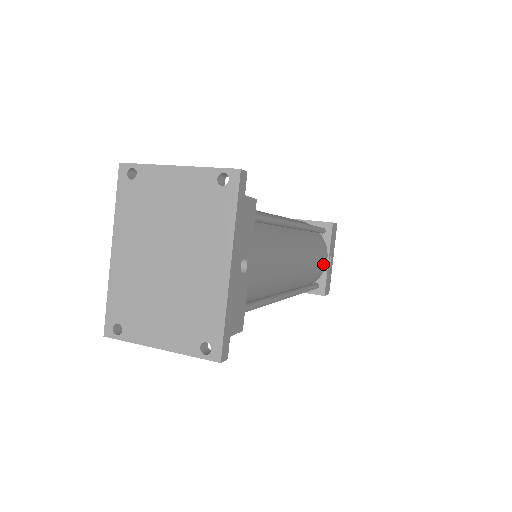
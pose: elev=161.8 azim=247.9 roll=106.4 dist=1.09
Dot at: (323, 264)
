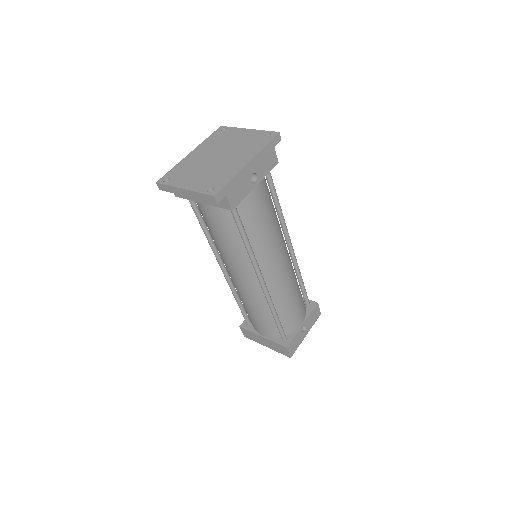
Dot at: (297, 320)
